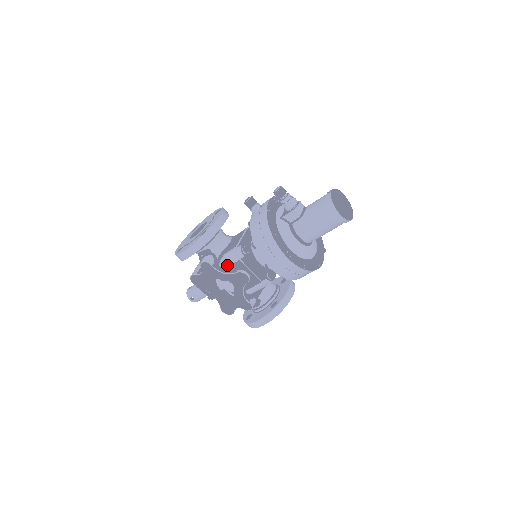
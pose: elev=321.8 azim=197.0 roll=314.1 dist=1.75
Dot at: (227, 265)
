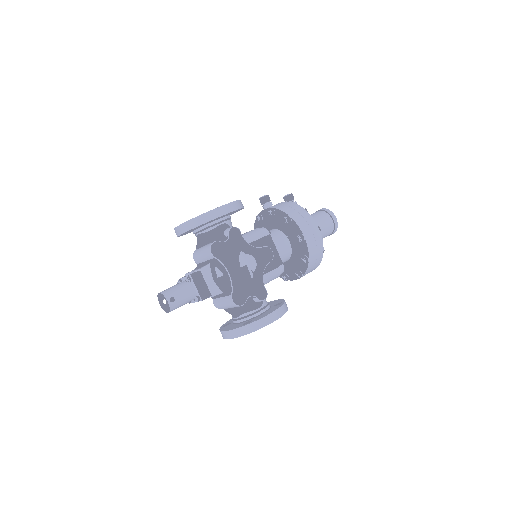
Dot at: (252, 240)
